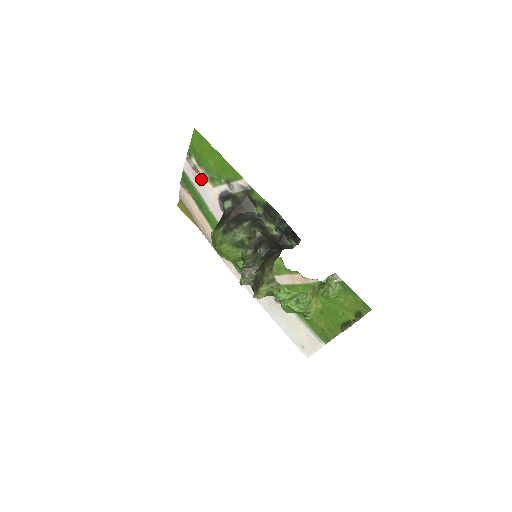
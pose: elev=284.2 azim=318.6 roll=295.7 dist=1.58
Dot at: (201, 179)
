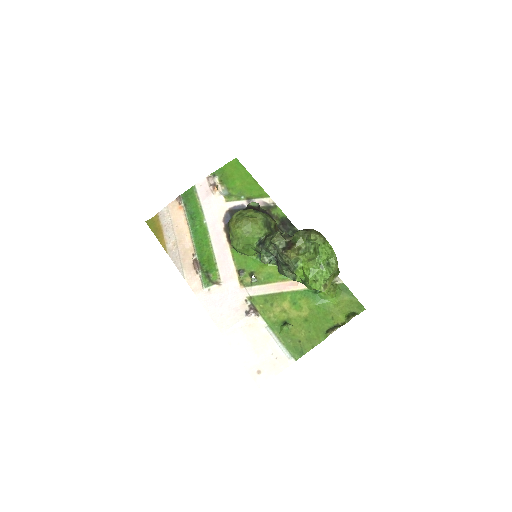
Dot at: (215, 194)
